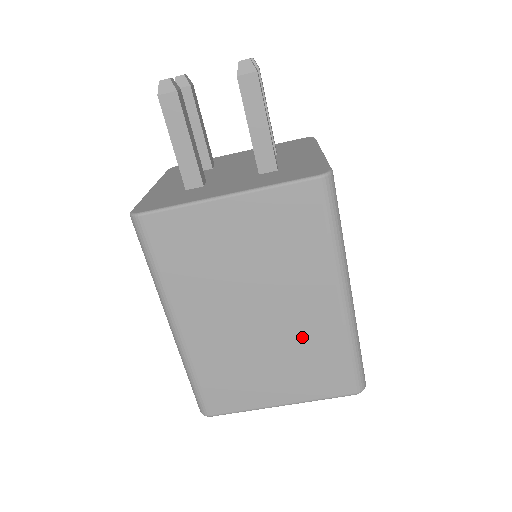
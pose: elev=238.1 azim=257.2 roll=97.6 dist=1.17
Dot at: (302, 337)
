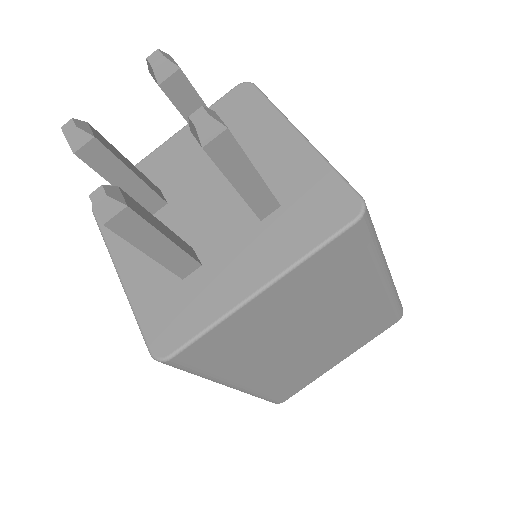
Dot at: (353, 323)
